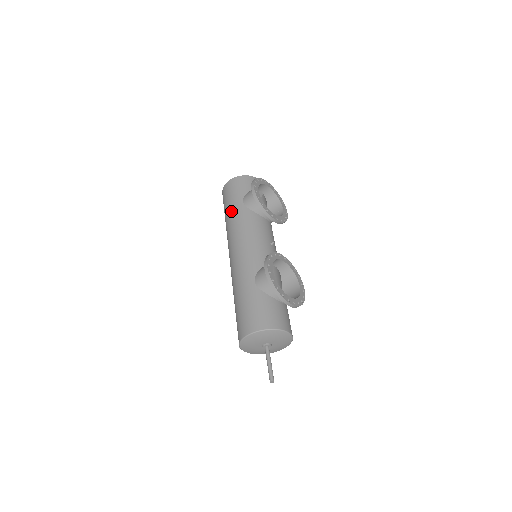
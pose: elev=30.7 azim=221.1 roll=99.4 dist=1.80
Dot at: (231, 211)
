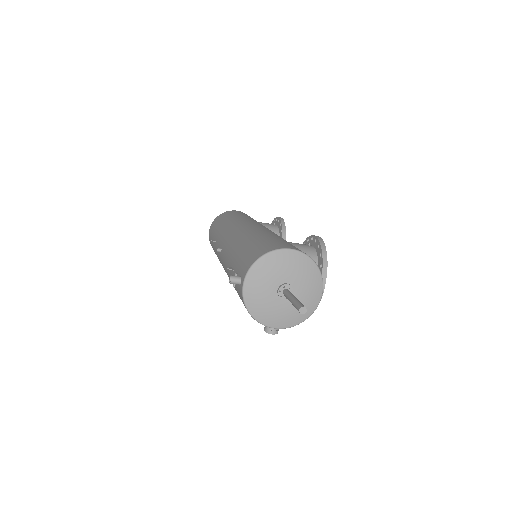
Dot at: (244, 216)
